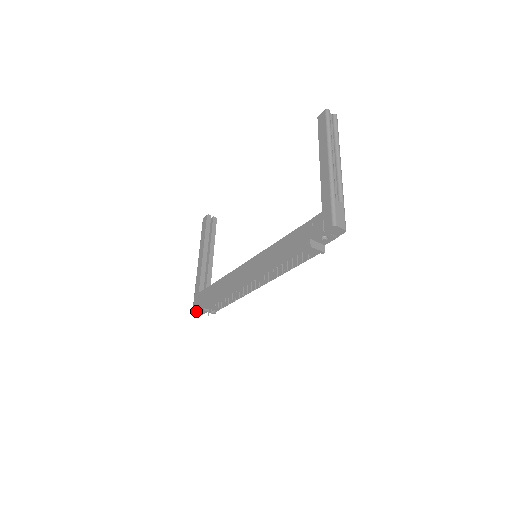
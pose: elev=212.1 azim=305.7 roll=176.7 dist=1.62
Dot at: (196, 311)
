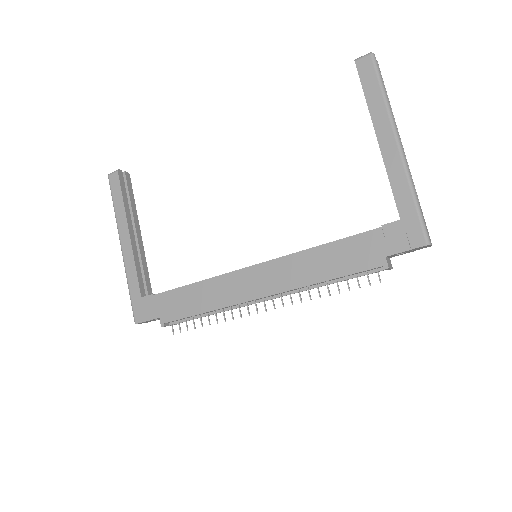
Dot at: (140, 323)
